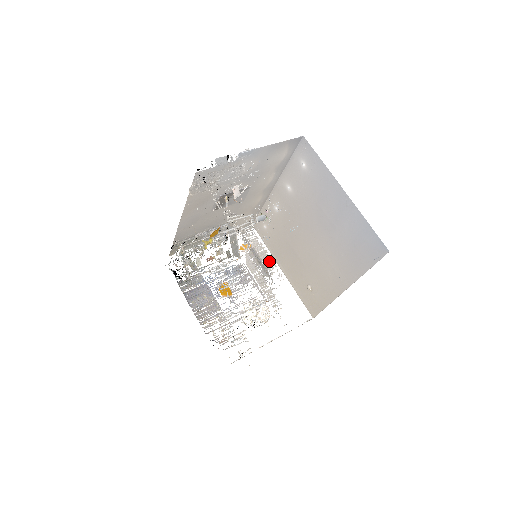
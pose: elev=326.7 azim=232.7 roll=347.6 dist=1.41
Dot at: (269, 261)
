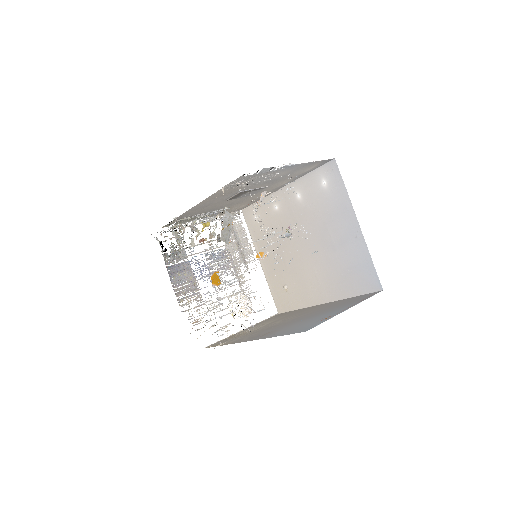
Dot at: occluded
